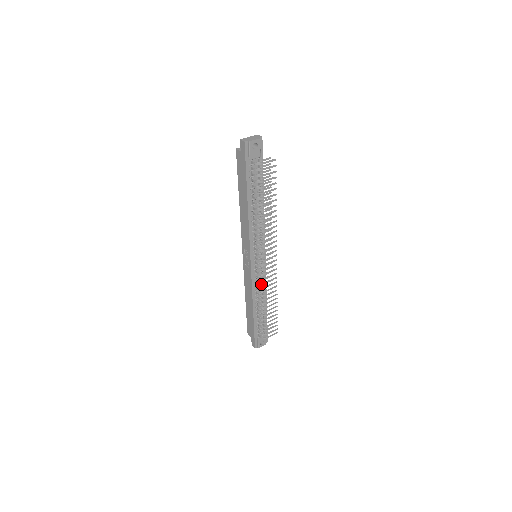
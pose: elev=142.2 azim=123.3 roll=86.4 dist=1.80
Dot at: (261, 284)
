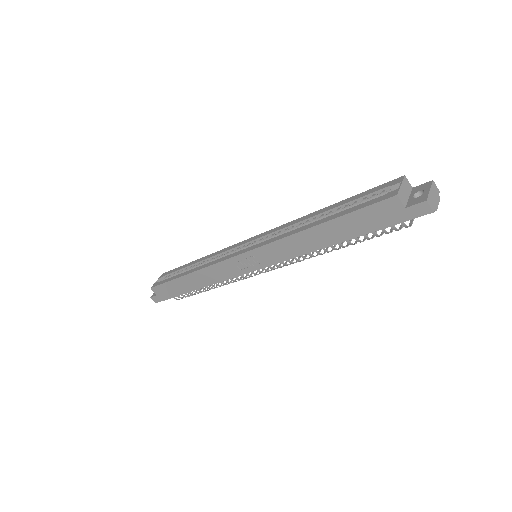
Dot at: occluded
